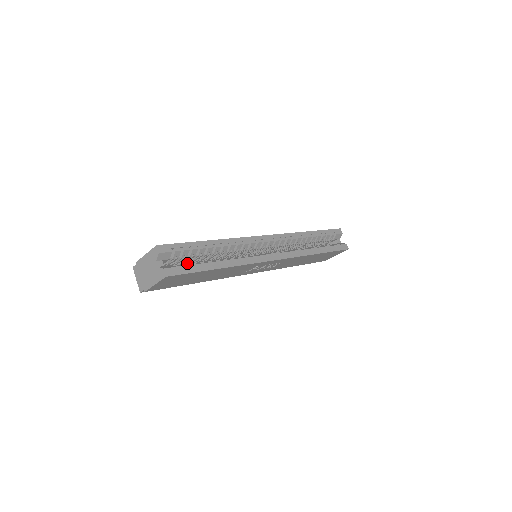
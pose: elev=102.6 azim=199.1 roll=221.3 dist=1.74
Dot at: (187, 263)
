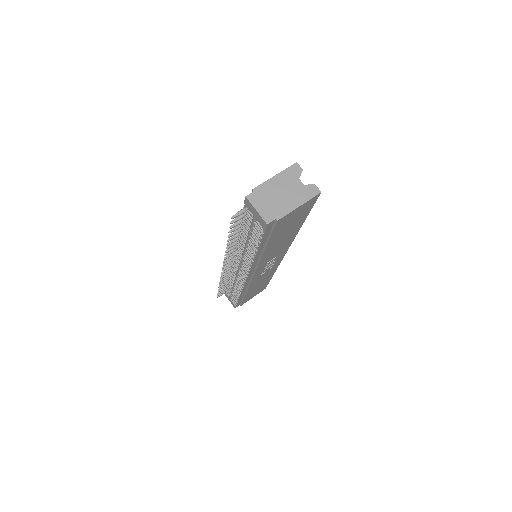
Dot at: occluded
